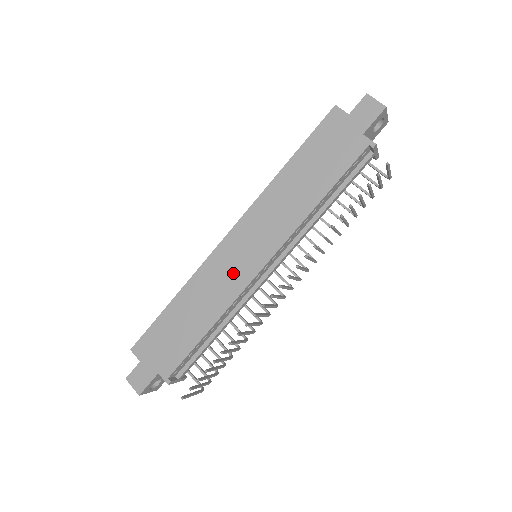
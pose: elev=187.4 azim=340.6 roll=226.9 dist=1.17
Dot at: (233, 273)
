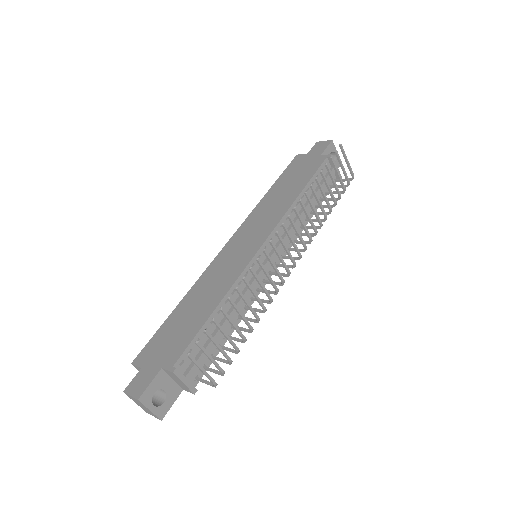
Dot at: (235, 261)
